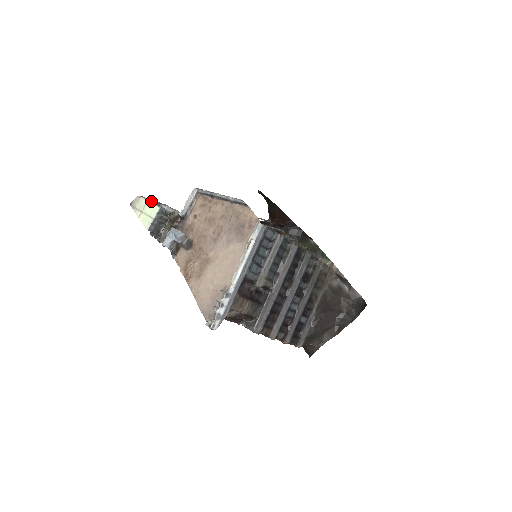
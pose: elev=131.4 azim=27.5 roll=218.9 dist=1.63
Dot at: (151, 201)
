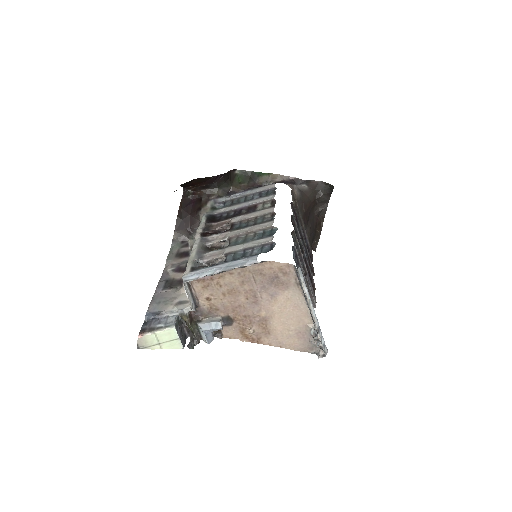
Dot at: (155, 329)
